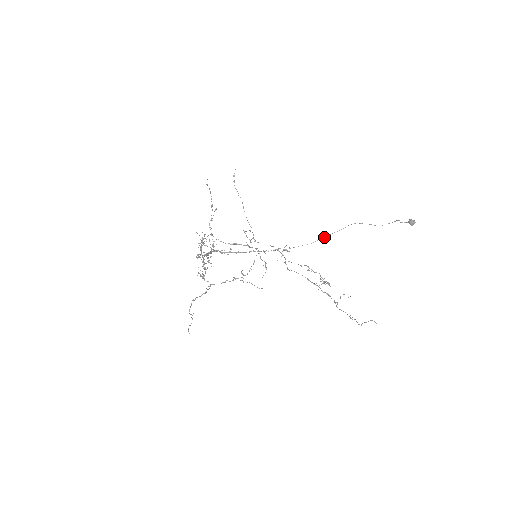
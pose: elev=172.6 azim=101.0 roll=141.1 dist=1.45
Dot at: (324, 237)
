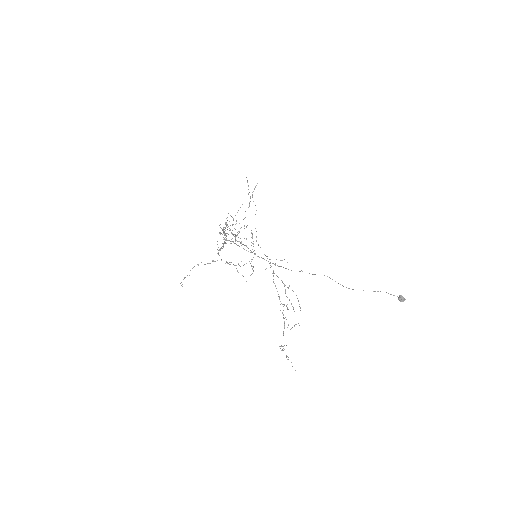
Dot at: occluded
